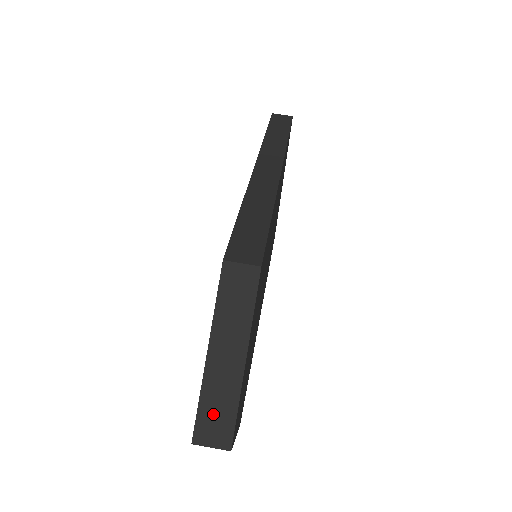
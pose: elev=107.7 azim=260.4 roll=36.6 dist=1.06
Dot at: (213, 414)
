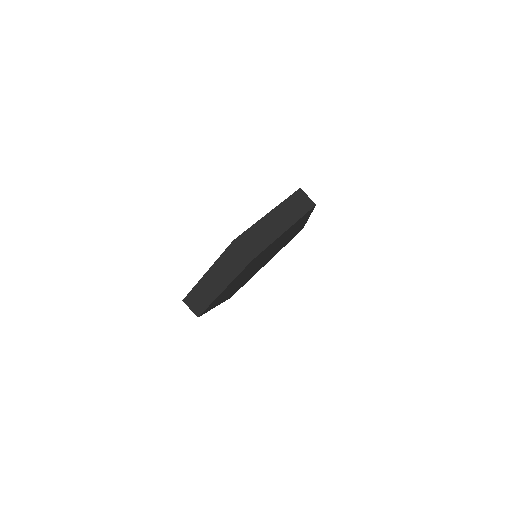
Dot at: (254, 238)
